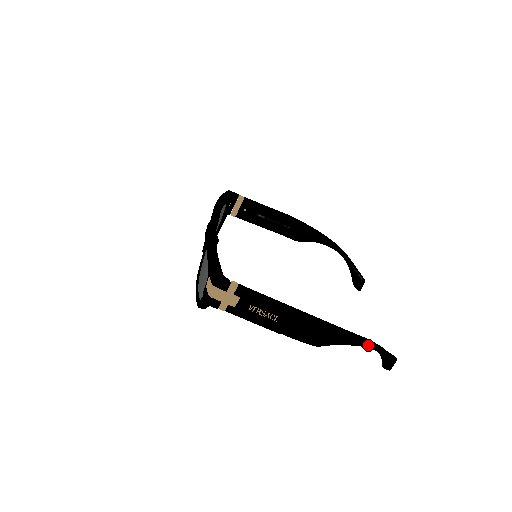
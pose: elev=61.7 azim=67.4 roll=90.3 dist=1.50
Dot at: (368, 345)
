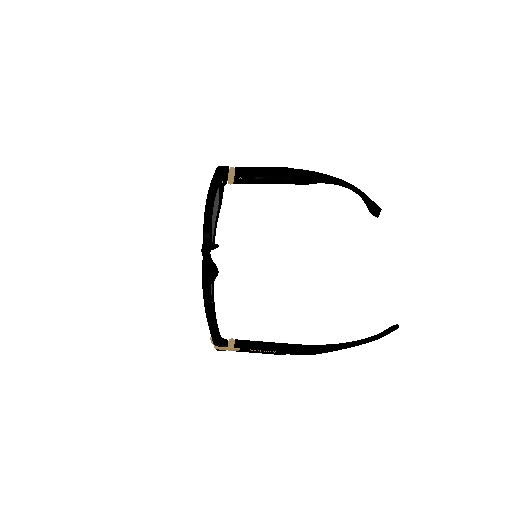
Dot at: (364, 343)
